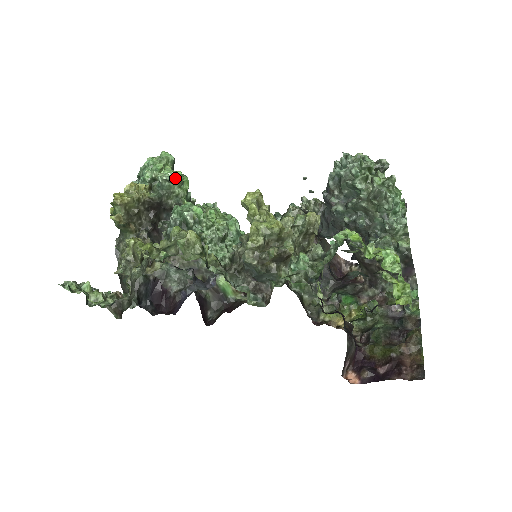
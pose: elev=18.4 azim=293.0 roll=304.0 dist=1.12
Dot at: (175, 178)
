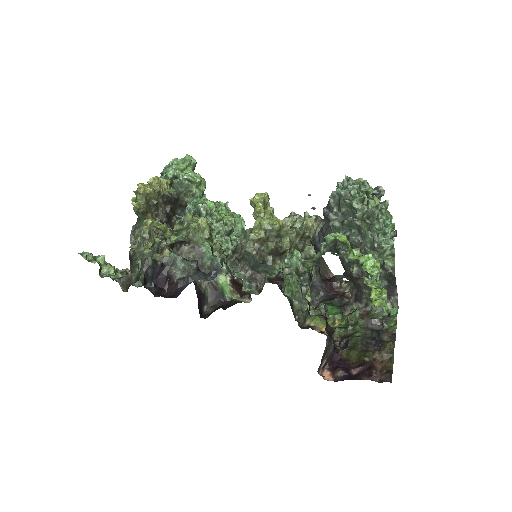
Dot at: (194, 178)
